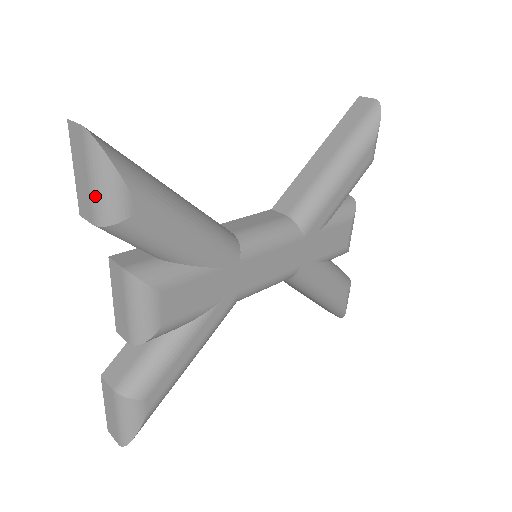
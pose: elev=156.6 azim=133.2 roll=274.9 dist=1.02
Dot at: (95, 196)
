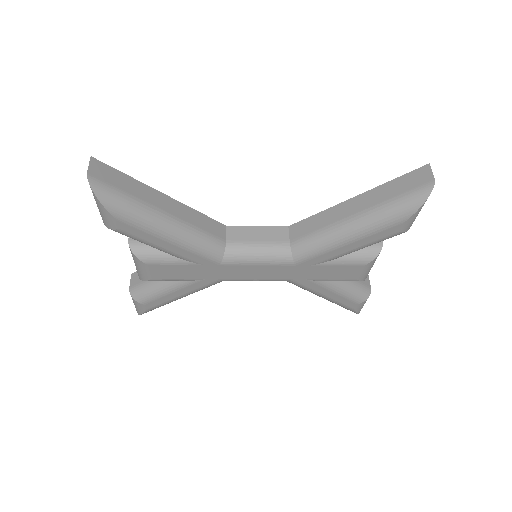
Dot at: occluded
